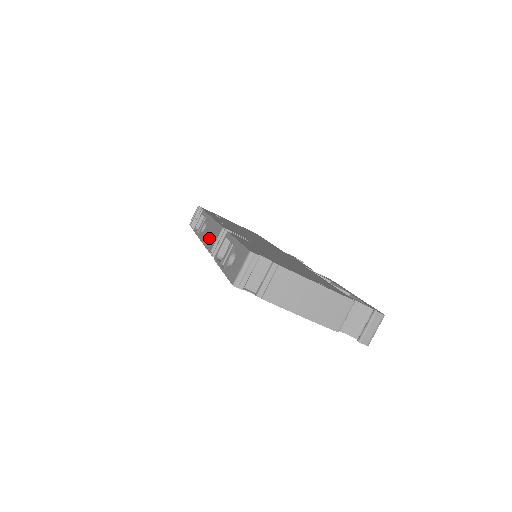
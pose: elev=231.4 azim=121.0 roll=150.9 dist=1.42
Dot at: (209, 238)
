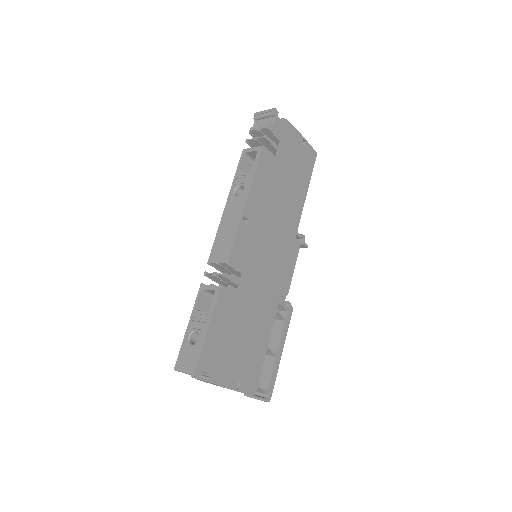
Dot at: (223, 235)
